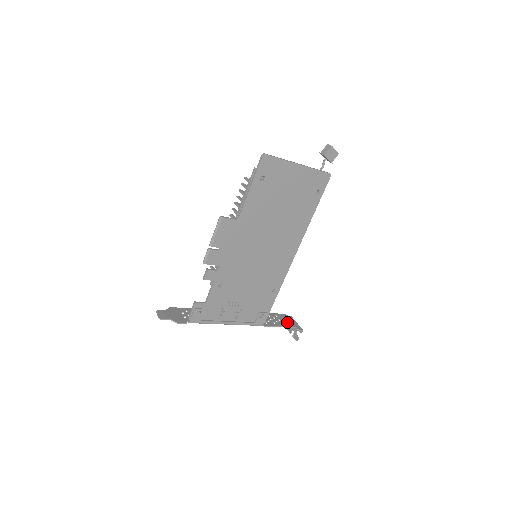
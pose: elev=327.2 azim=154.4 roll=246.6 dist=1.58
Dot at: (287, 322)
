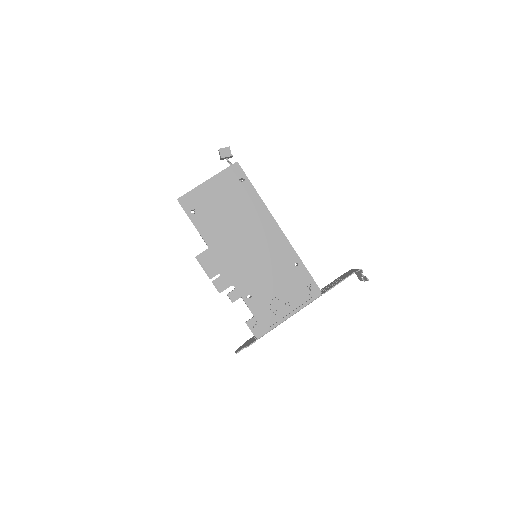
Dot at: (346, 275)
